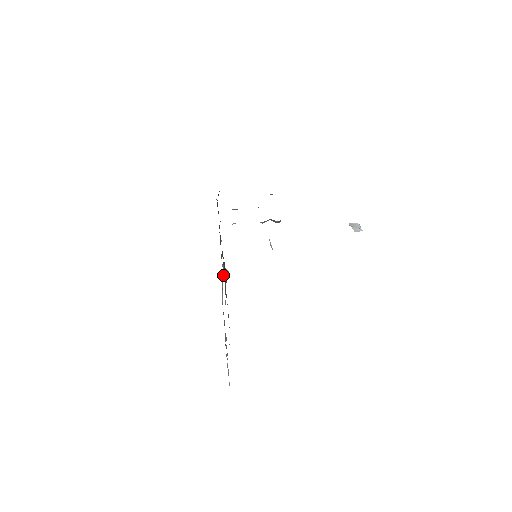
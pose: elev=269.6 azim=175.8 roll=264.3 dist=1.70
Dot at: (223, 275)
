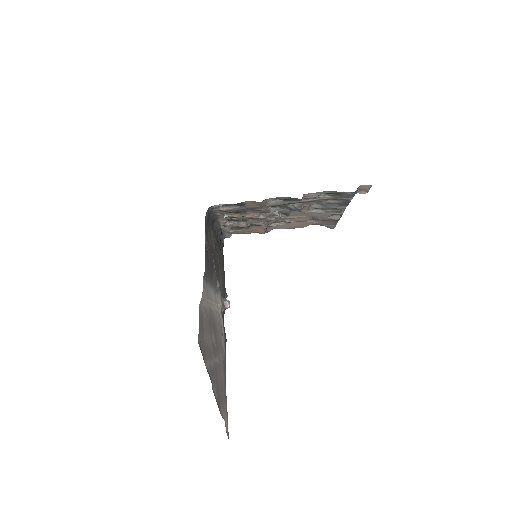
Dot at: (219, 292)
